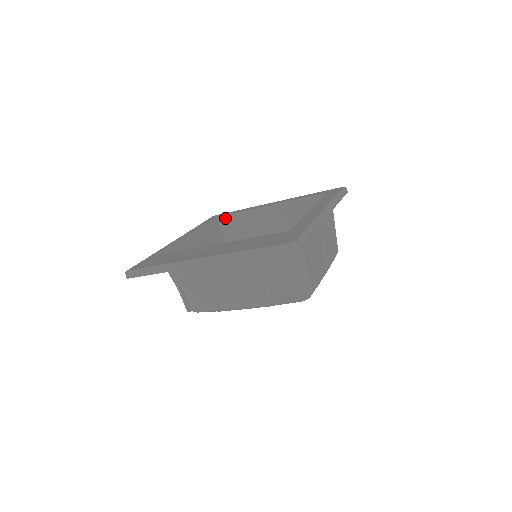
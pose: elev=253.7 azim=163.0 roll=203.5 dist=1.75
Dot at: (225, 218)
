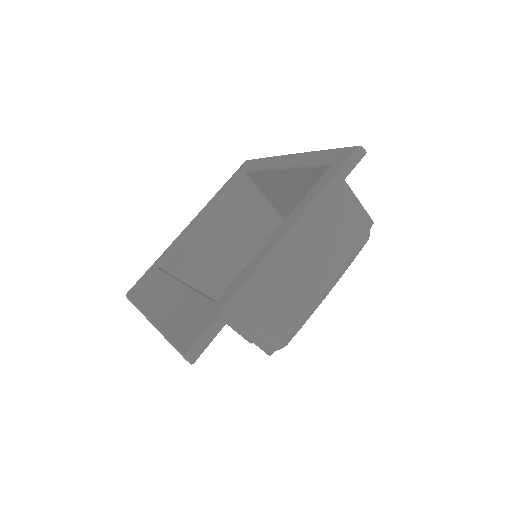
Dot at: (249, 173)
